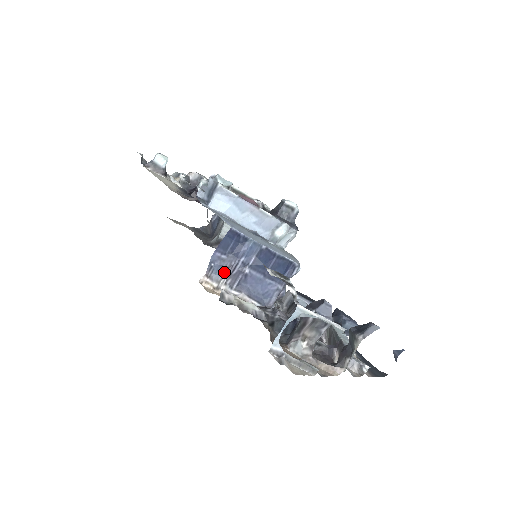
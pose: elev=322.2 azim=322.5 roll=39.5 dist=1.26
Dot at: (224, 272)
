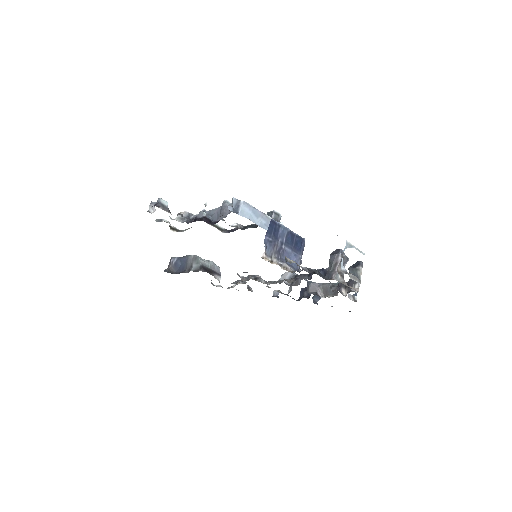
Dot at: (273, 250)
